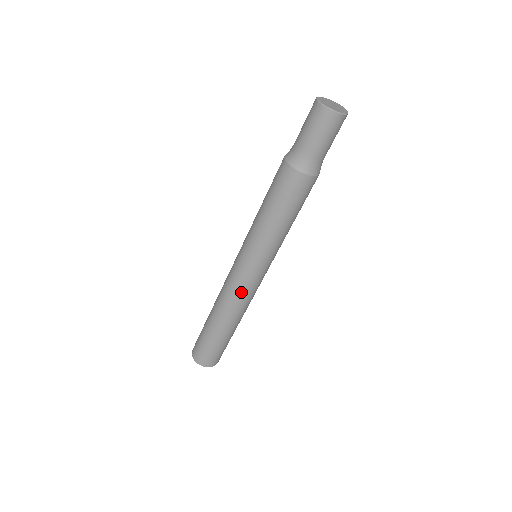
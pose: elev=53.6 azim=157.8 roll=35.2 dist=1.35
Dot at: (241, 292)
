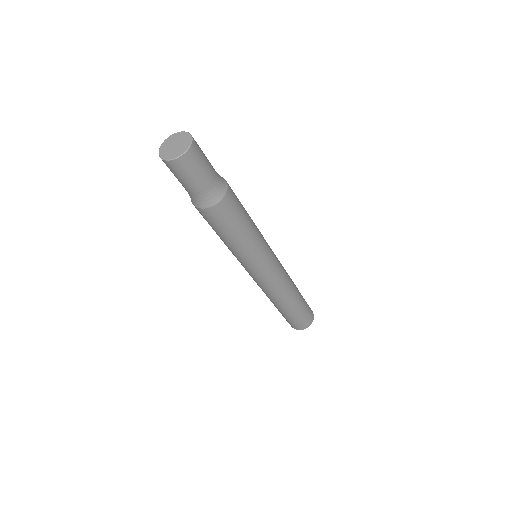
Dot at: (266, 287)
